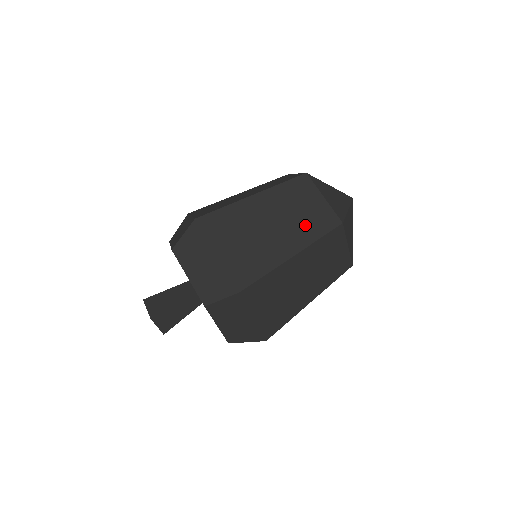
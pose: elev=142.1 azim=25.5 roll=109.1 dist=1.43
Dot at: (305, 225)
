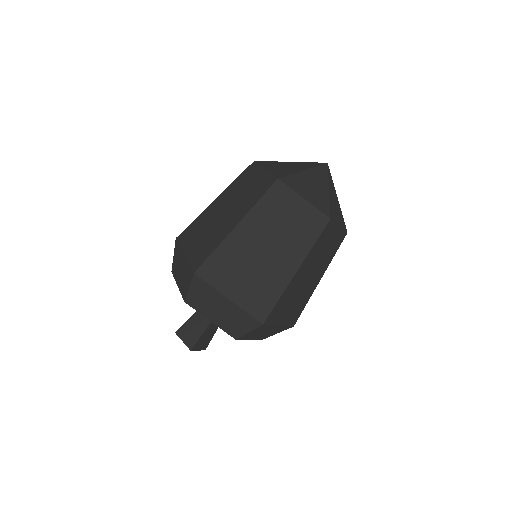
Dot at: (296, 236)
